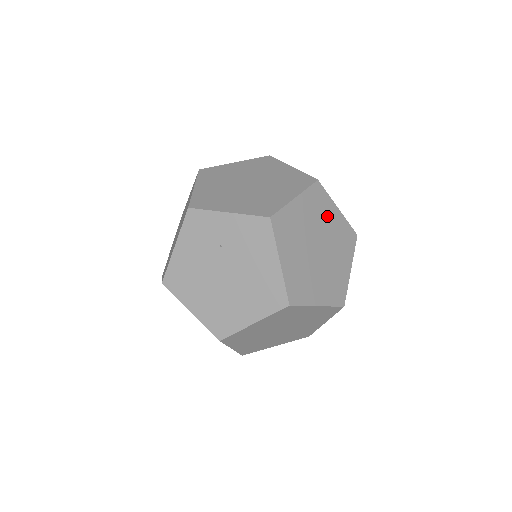
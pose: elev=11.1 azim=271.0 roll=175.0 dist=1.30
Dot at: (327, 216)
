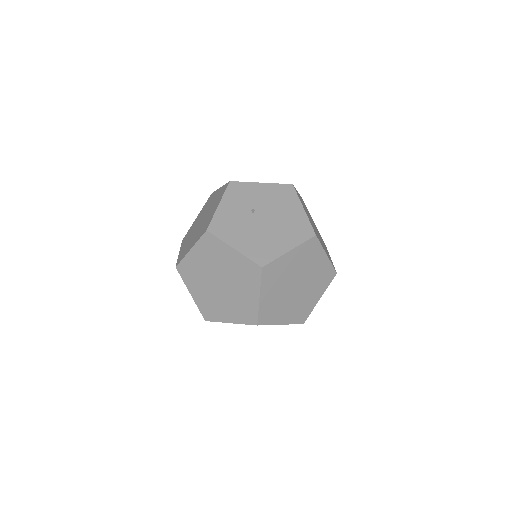
Dot at: occluded
